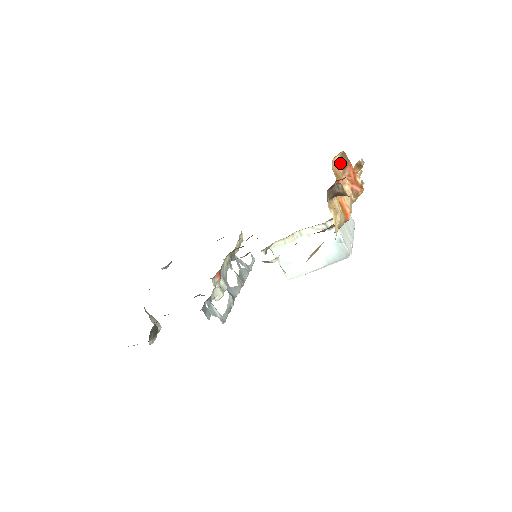
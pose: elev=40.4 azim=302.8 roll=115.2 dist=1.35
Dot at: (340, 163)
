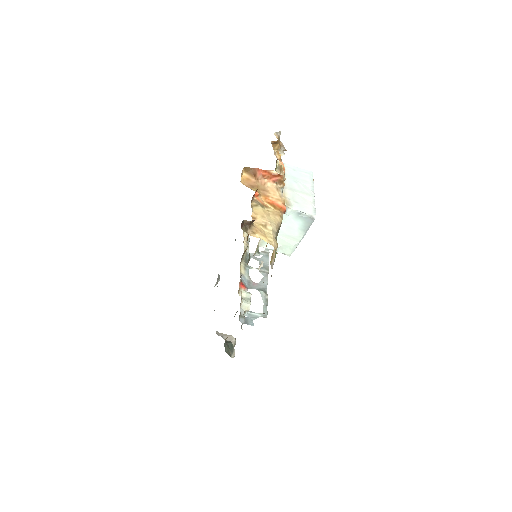
Dot at: (249, 176)
